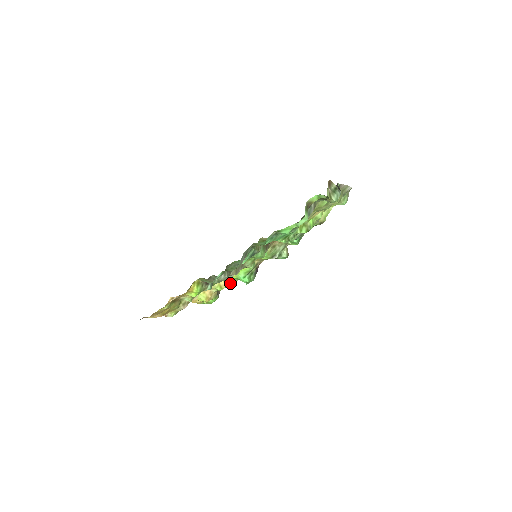
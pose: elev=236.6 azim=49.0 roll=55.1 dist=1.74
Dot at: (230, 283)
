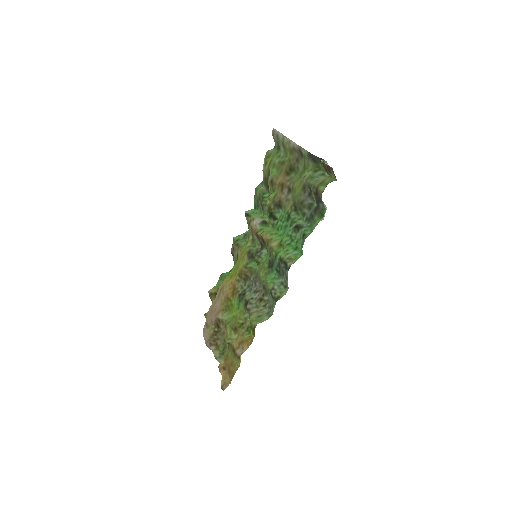
Dot at: occluded
